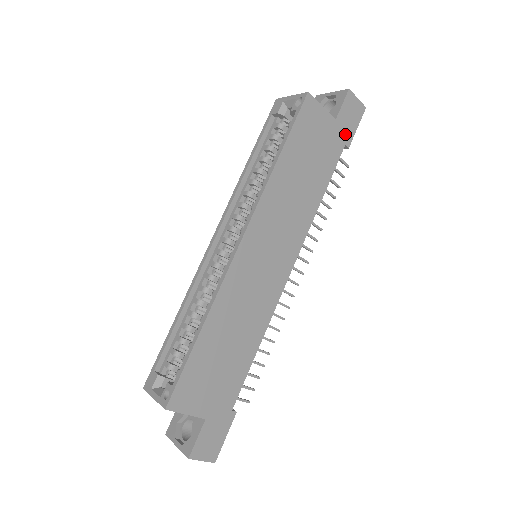
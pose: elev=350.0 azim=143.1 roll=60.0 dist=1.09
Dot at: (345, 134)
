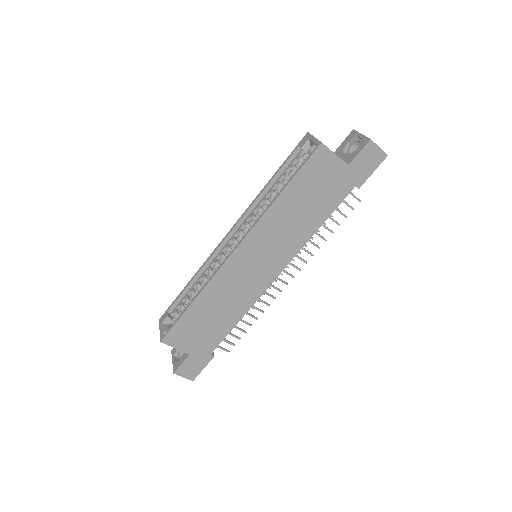
Dot at: (357, 177)
